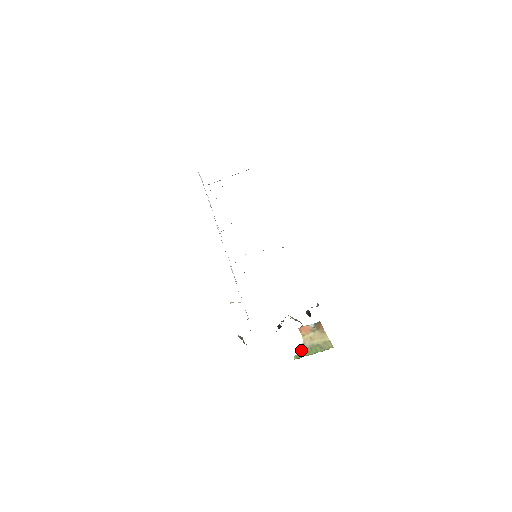
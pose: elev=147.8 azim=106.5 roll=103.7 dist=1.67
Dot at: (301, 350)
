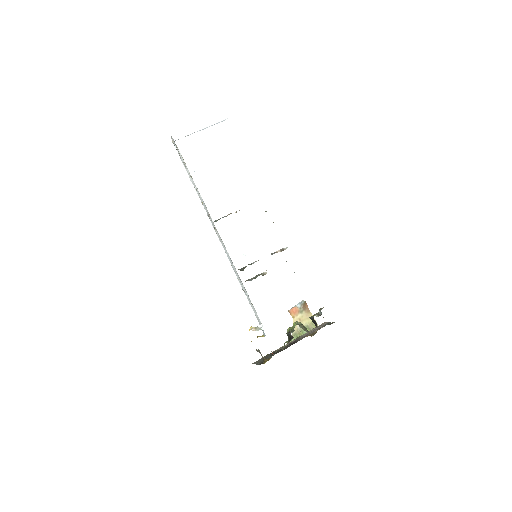
Dot at: (294, 333)
